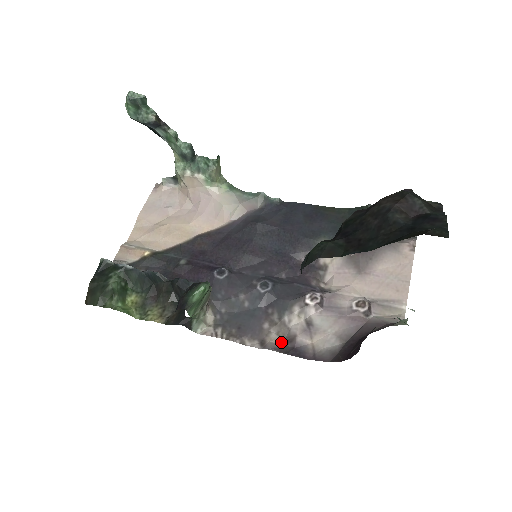
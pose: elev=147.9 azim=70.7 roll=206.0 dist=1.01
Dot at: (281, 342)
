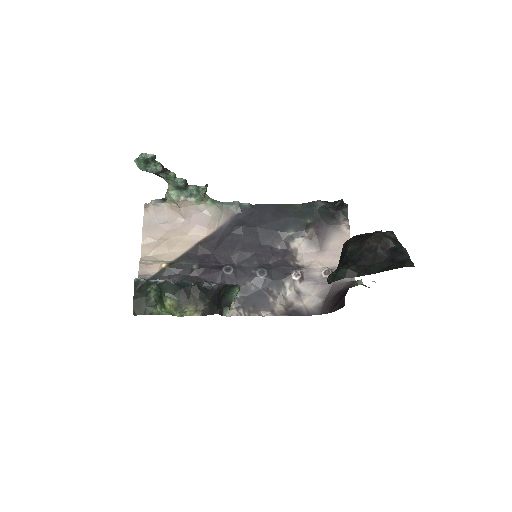
Dot at: (284, 309)
